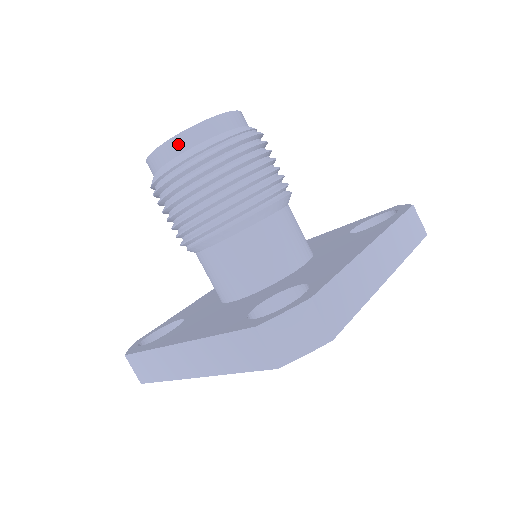
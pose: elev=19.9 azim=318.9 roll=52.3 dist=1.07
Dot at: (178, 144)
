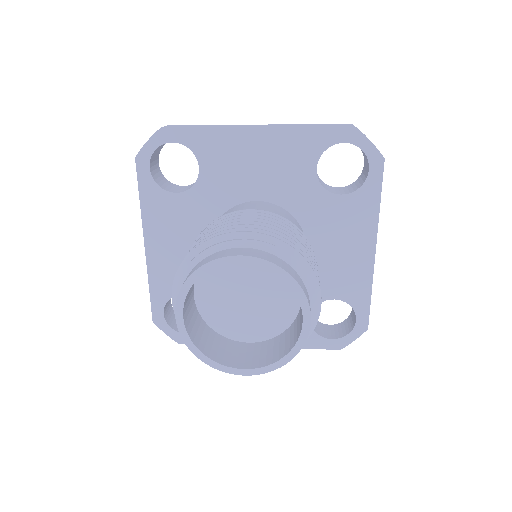
Dot at: occluded
